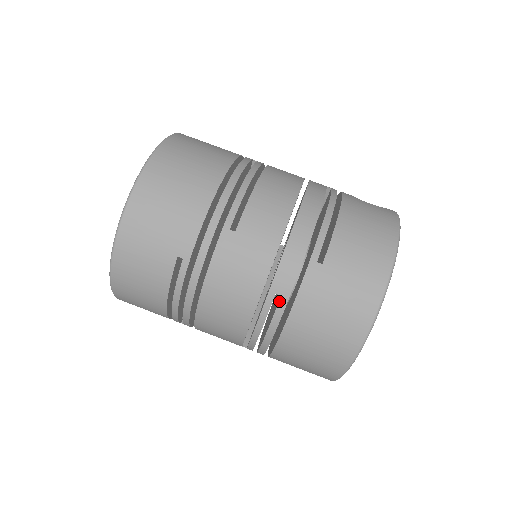
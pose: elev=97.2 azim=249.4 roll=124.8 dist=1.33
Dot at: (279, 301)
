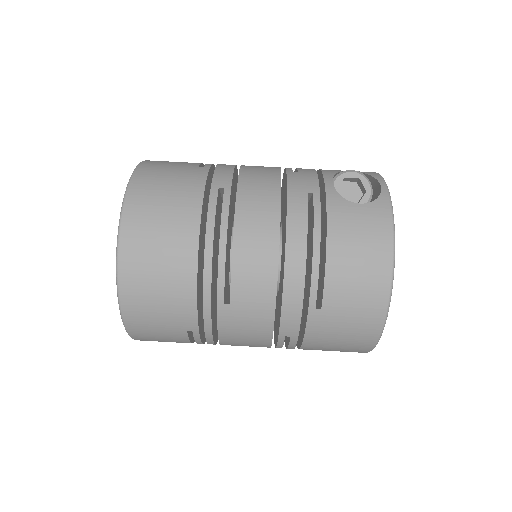
Dot at: (290, 339)
